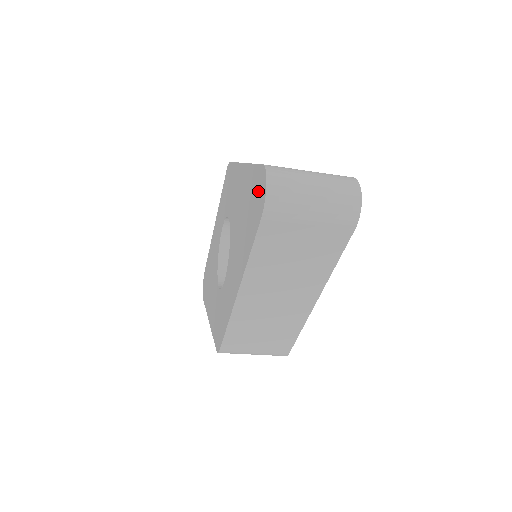
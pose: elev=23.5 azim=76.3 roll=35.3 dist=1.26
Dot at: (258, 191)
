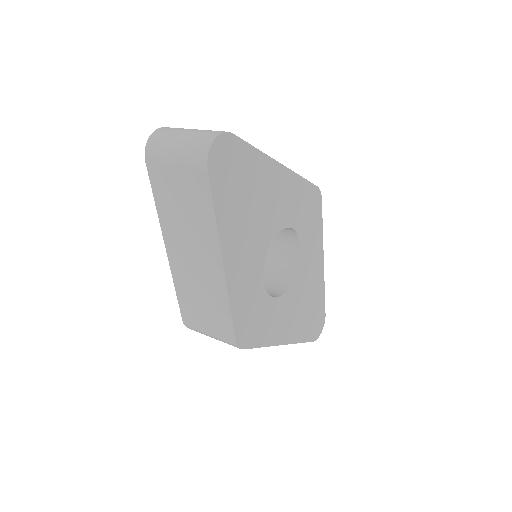
Dot at: occluded
